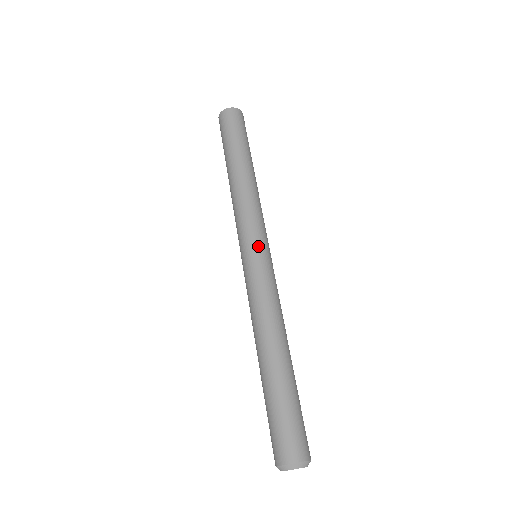
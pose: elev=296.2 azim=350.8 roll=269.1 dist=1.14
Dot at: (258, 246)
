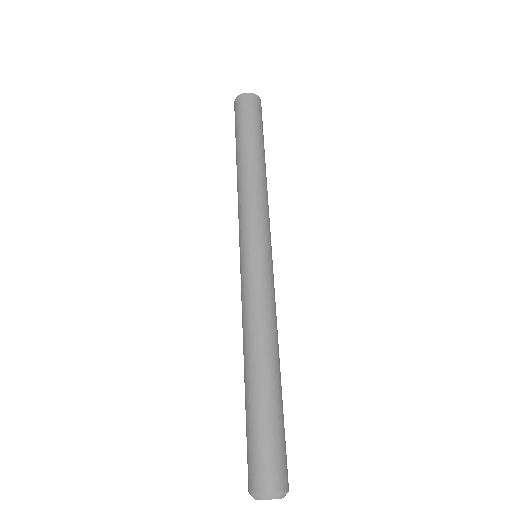
Dot at: (266, 246)
